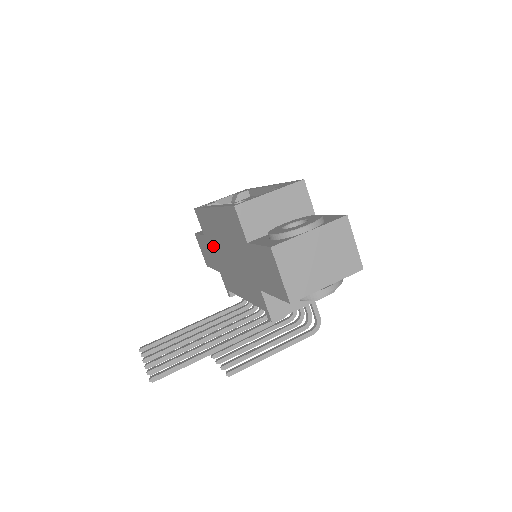
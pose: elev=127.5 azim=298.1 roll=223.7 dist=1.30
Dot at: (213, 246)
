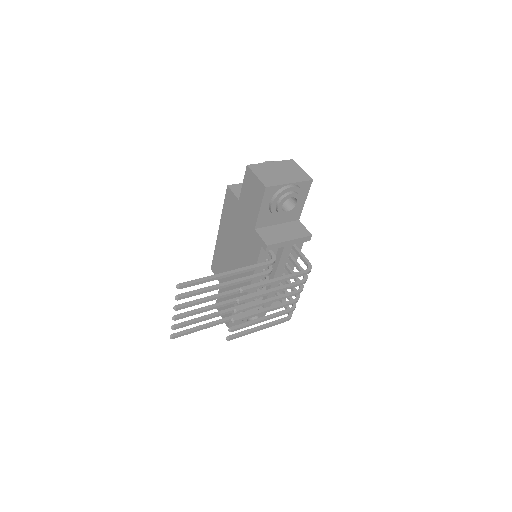
Dot at: (226, 277)
